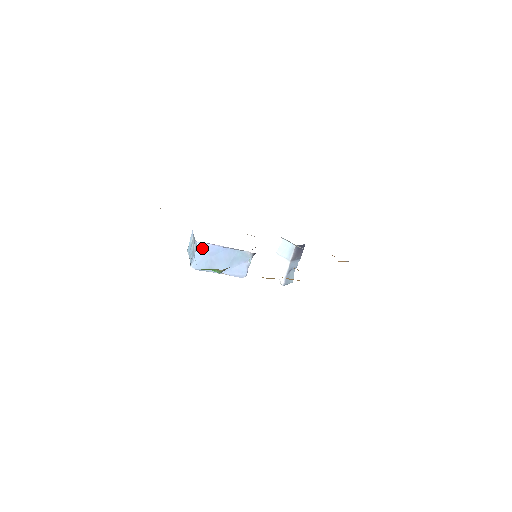
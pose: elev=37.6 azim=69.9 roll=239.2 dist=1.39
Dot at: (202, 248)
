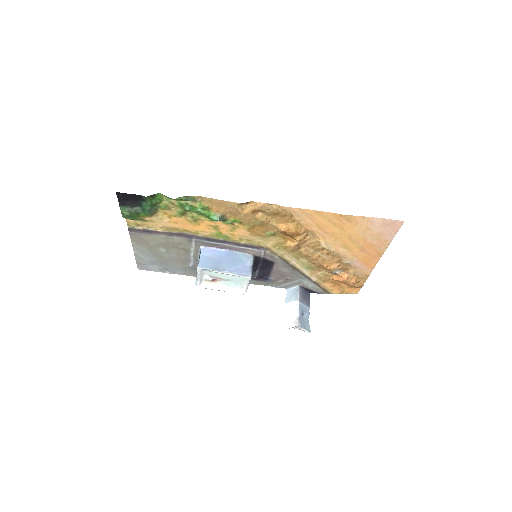
Dot at: (206, 252)
